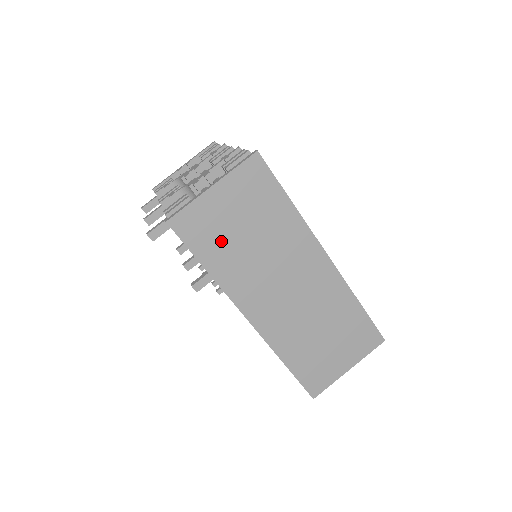
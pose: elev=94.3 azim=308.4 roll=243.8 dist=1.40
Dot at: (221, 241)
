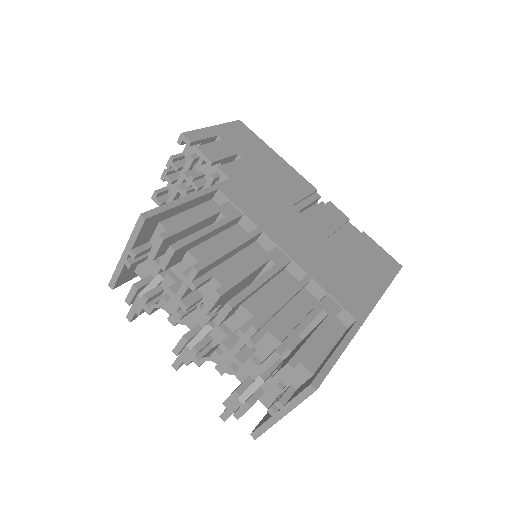
Dot at: occluded
